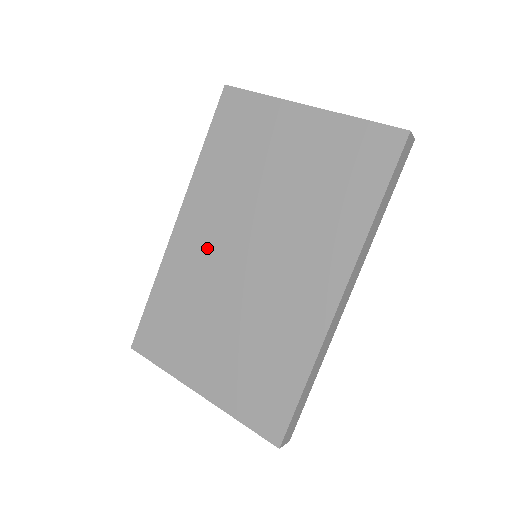
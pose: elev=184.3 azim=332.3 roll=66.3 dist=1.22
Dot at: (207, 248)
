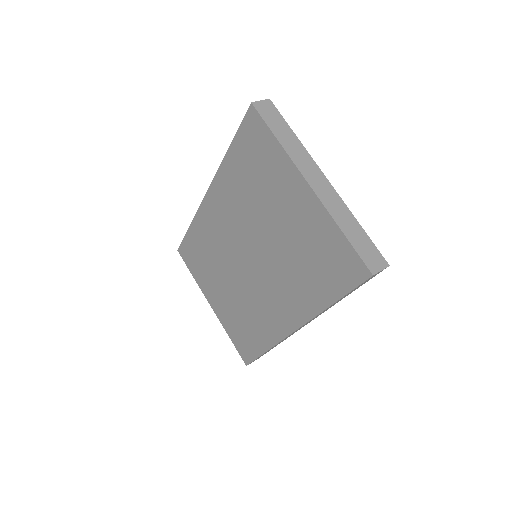
Dot at: (223, 230)
